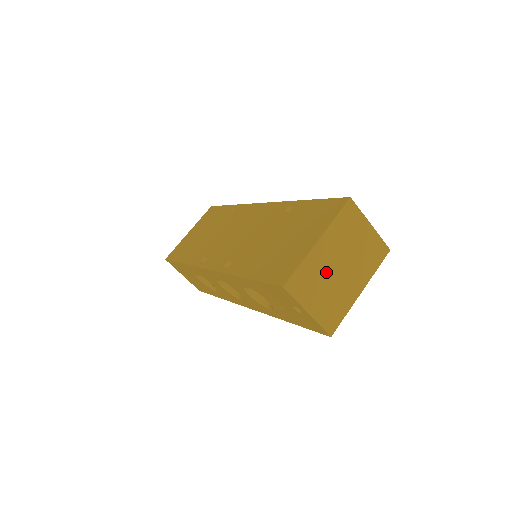
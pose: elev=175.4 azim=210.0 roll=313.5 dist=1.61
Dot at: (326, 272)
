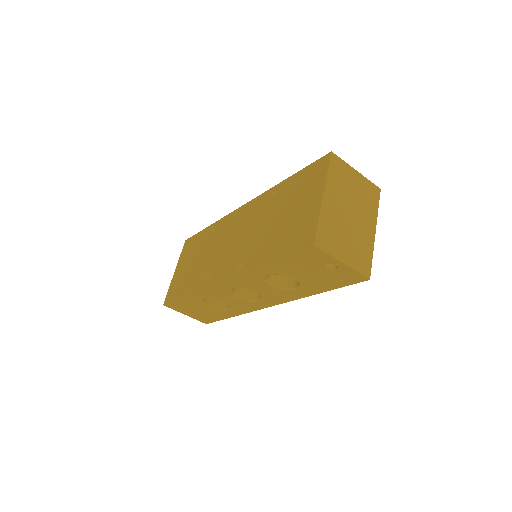
Dot at: (341, 222)
